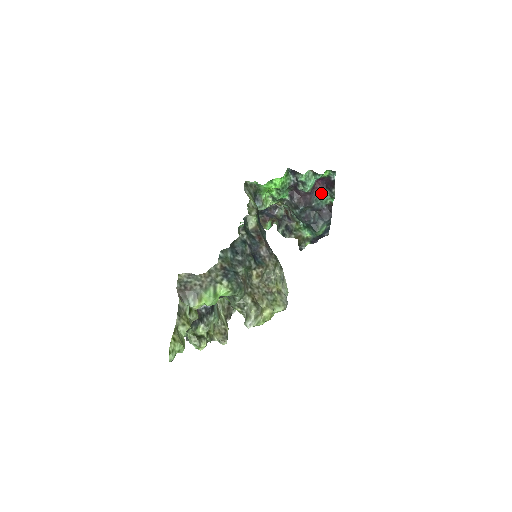
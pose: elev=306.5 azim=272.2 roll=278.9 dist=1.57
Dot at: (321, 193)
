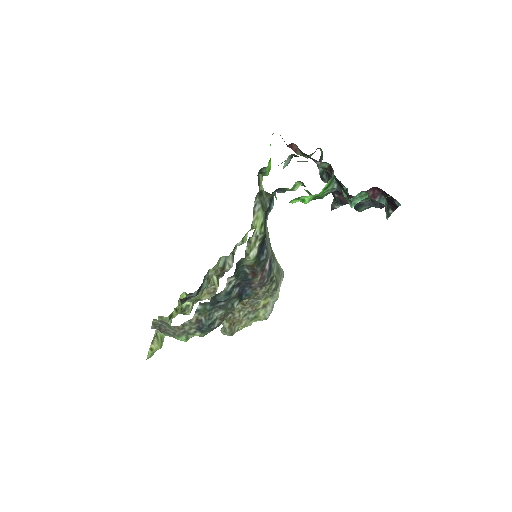
Dot at: (376, 198)
